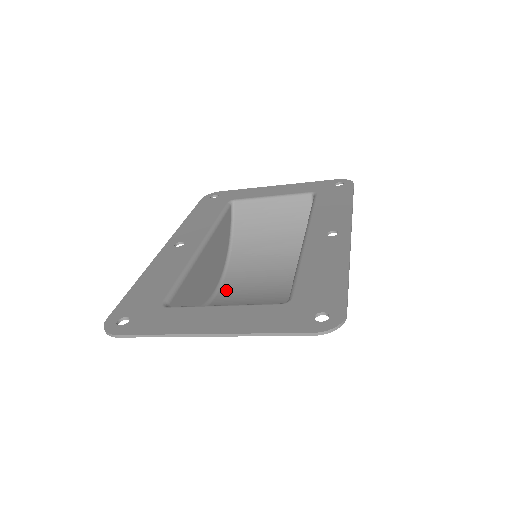
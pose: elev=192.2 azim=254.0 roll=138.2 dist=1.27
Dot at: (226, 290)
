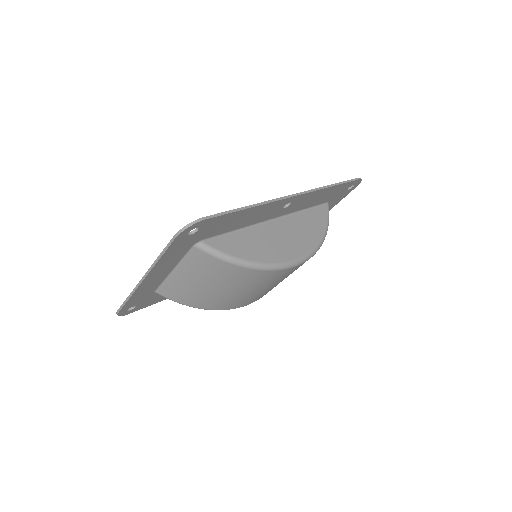
Dot at: occluded
